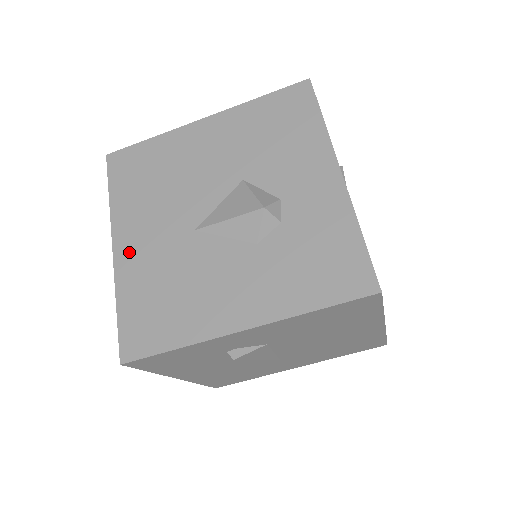
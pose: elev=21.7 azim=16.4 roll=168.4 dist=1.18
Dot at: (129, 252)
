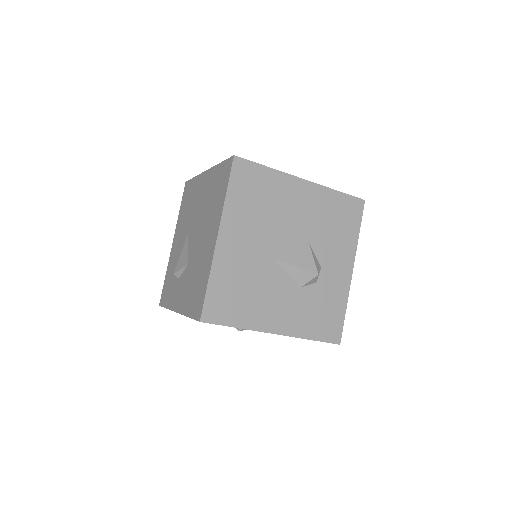
Dot at: (228, 247)
